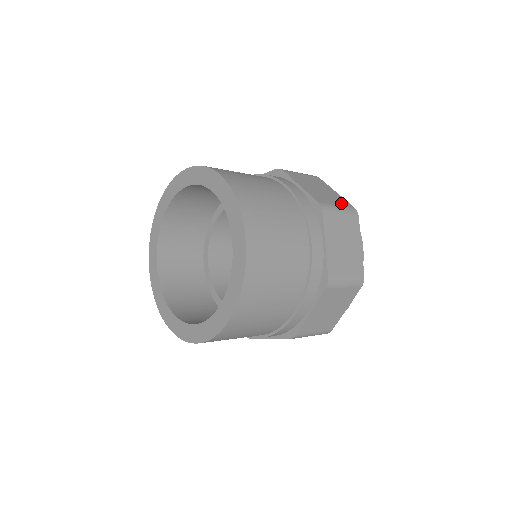
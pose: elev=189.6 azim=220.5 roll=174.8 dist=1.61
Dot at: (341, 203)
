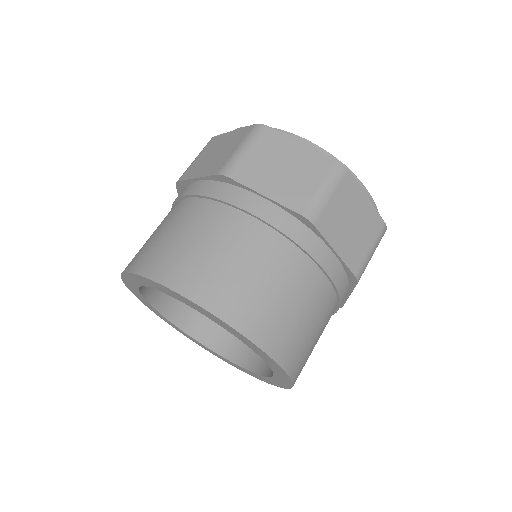
Dot at: (321, 172)
